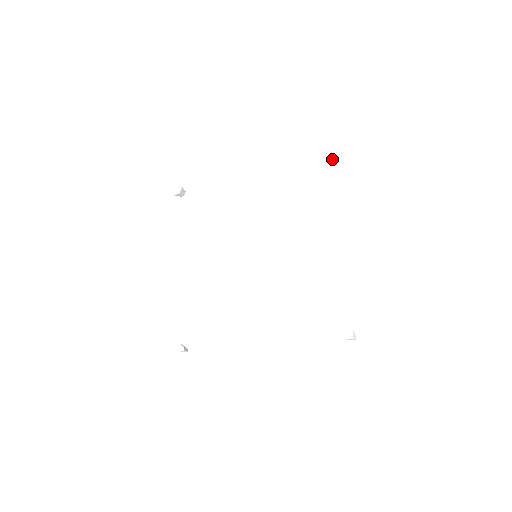
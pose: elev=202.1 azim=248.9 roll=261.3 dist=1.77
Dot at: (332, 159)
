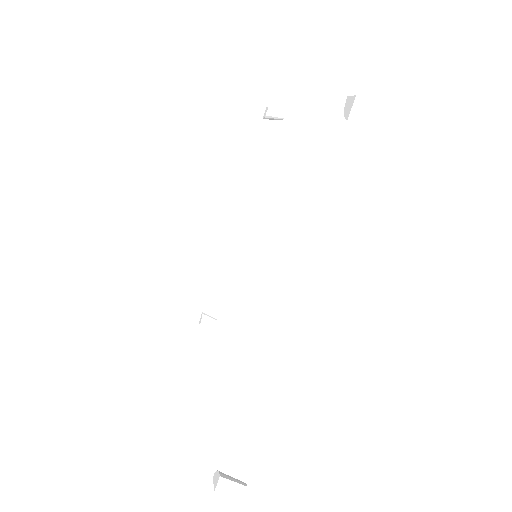
Dot at: (266, 110)
